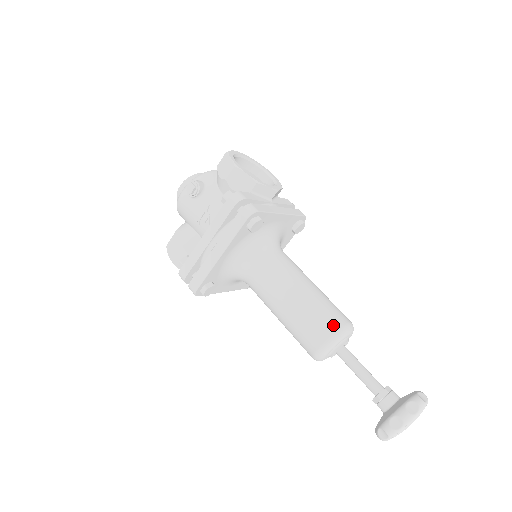
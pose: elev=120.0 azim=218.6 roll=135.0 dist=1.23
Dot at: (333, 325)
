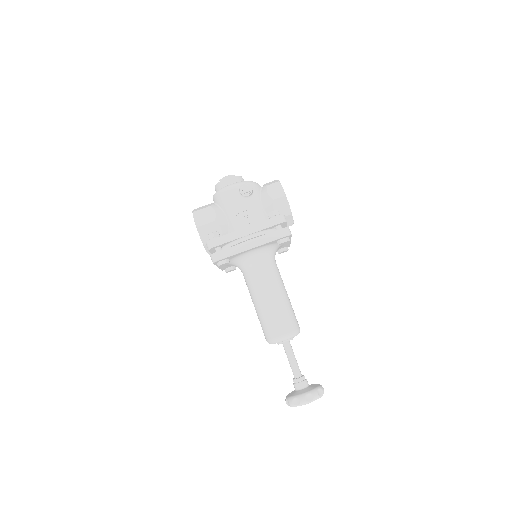
Dot at: (295, 326)
